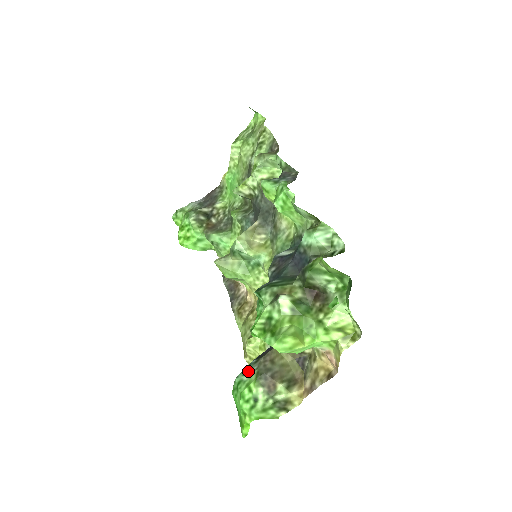
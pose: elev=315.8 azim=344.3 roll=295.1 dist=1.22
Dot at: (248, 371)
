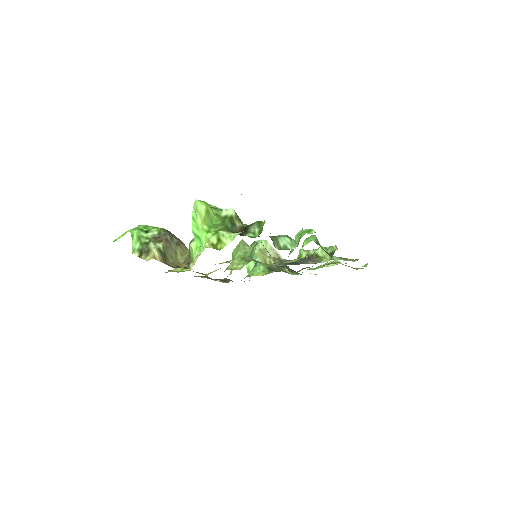
Dot at: occluded
